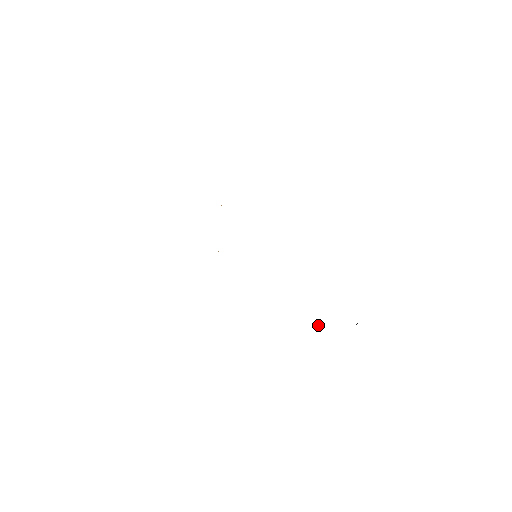
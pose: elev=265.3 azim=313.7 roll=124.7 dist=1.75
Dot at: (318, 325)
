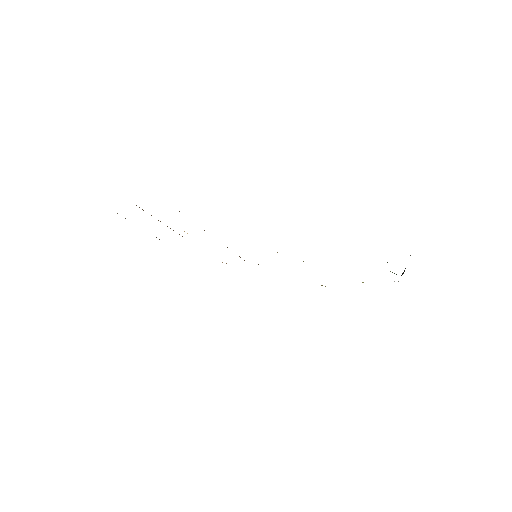
Dot at: occluded
